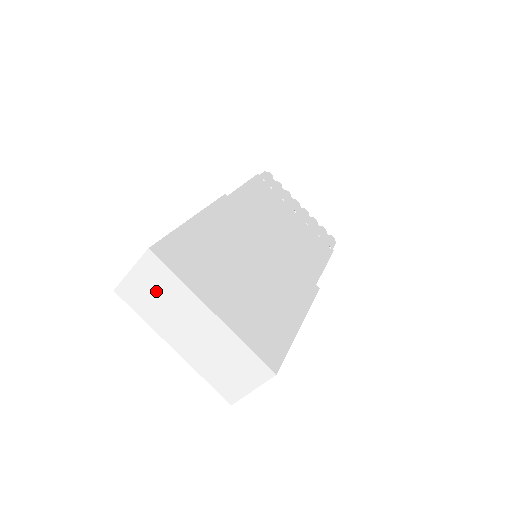
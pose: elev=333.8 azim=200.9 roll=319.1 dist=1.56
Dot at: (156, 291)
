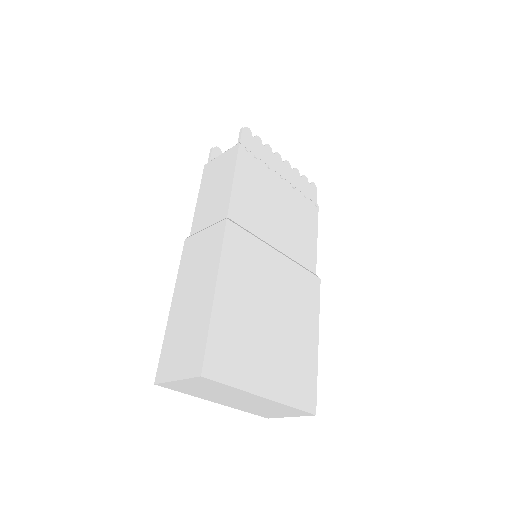
Dot at: (205, 388)
